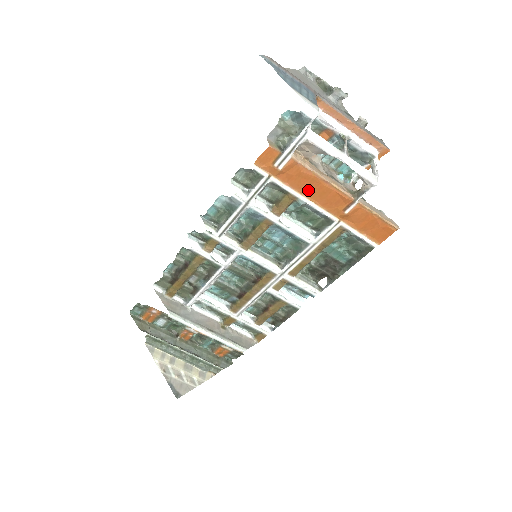
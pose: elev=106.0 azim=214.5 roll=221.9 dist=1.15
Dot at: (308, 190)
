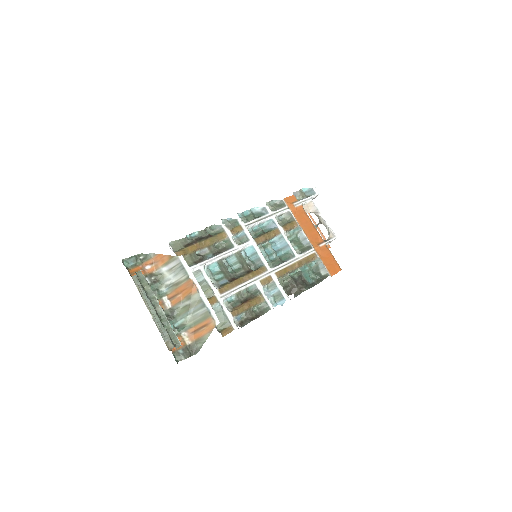
Dot at: (304, 225)
